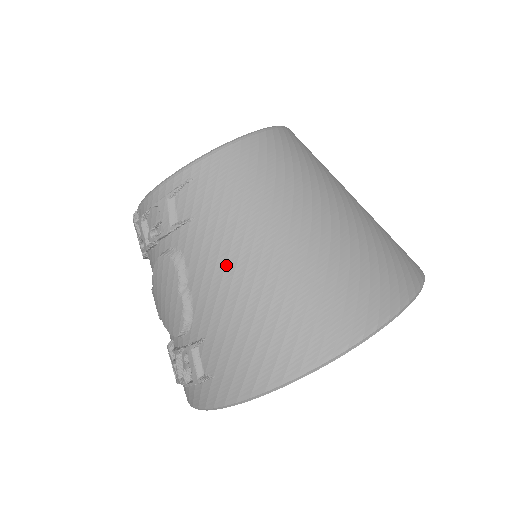
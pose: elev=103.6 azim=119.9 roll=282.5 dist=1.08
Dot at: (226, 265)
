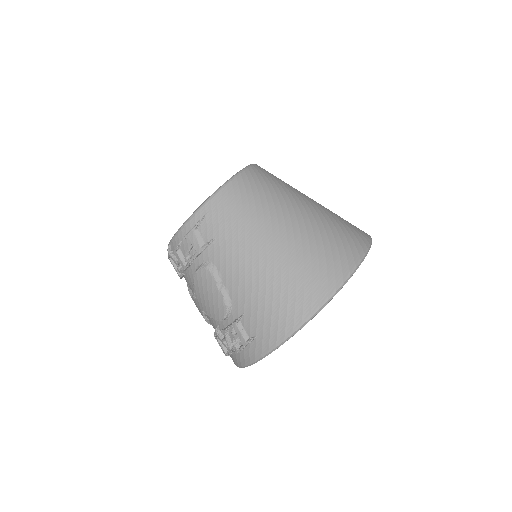
Dot at: (246, 262)
